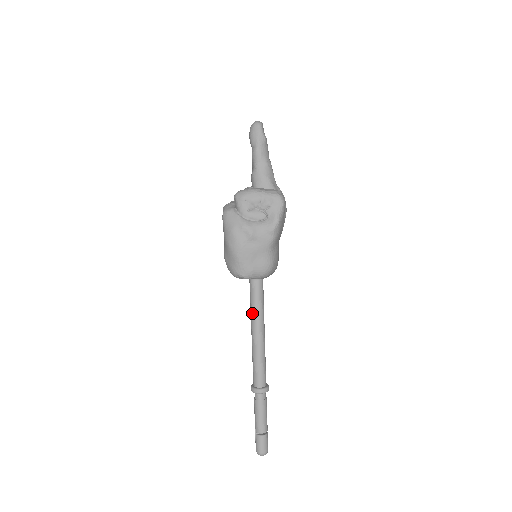
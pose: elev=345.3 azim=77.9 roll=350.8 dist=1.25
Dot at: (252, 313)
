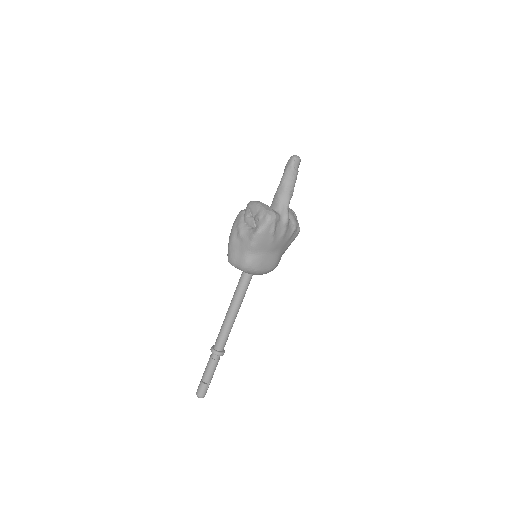
Dot at: (234, 294)
